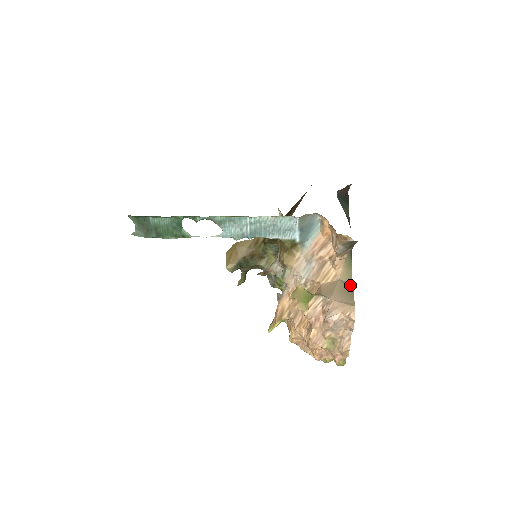
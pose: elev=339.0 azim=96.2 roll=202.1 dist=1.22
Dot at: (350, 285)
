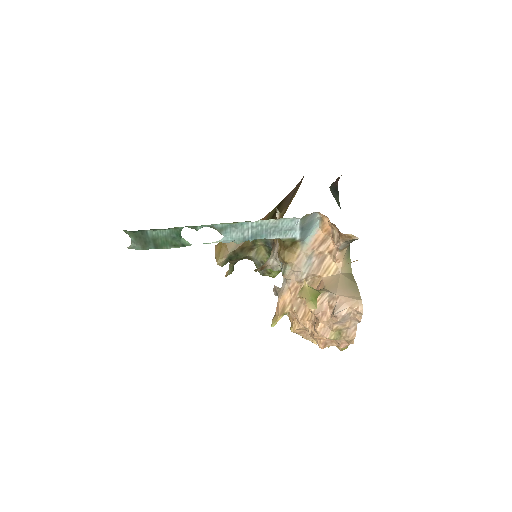
Dot at: (352, 278)
